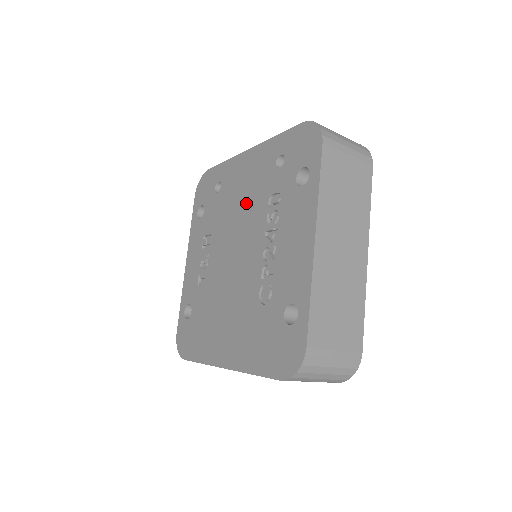
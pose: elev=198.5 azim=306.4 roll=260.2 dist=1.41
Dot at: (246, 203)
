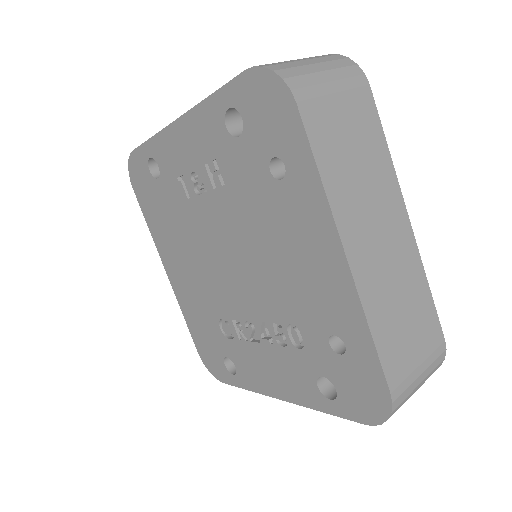
Dot at: (278, 273)
